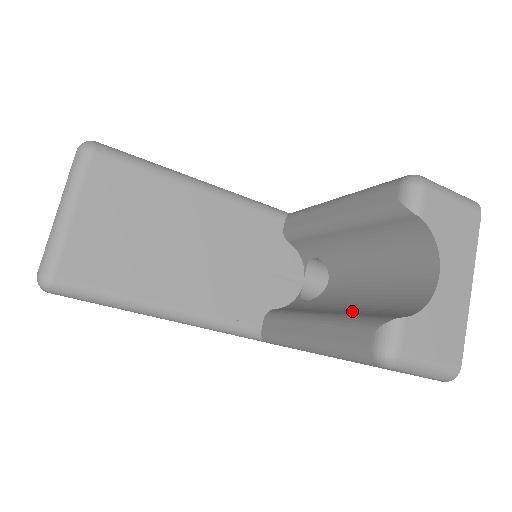
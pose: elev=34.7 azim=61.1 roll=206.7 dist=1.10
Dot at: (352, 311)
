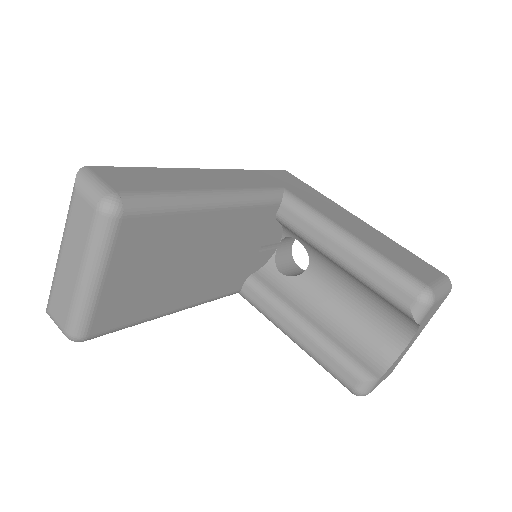
Dot at: (335, 332)
